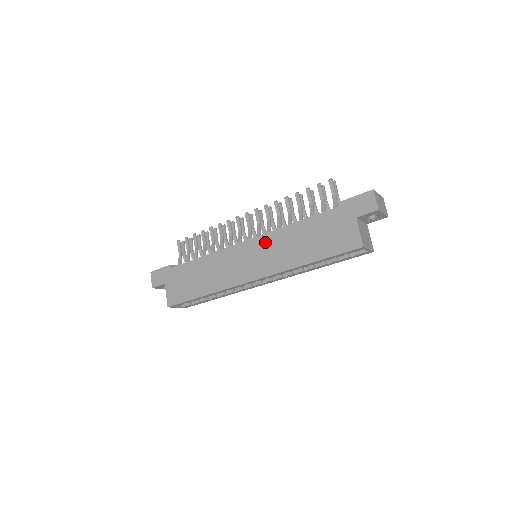
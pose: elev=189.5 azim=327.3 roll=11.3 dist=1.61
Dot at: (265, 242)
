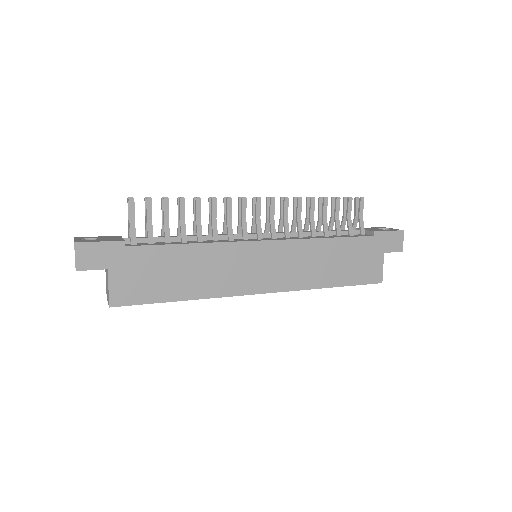
Dot at: (288, 250)
